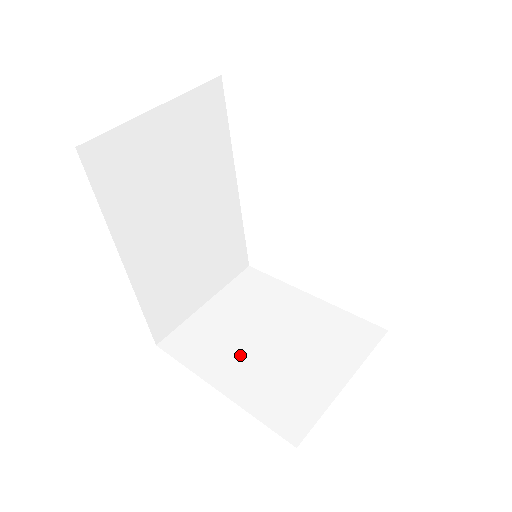
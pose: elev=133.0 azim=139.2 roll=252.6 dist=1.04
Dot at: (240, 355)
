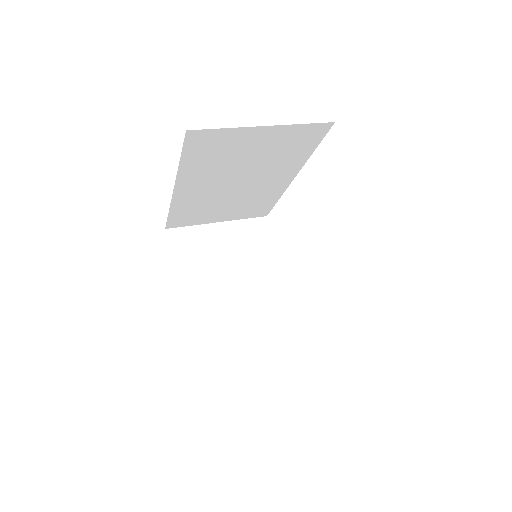
Dot at: (209, 282)
